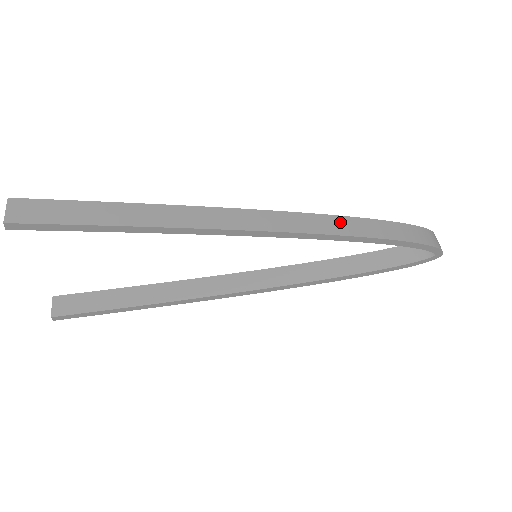
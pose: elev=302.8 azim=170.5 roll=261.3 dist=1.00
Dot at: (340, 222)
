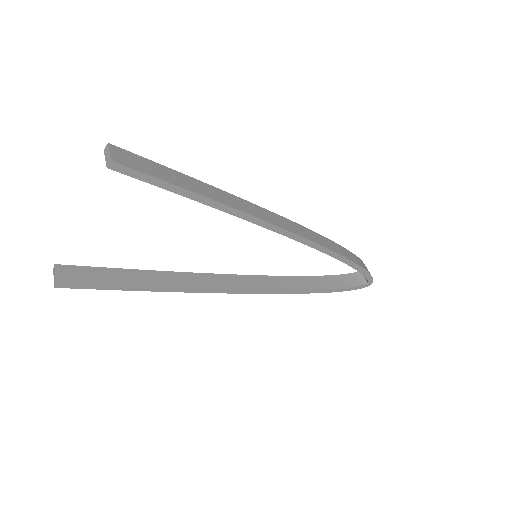
Dot at: (323, 239)
